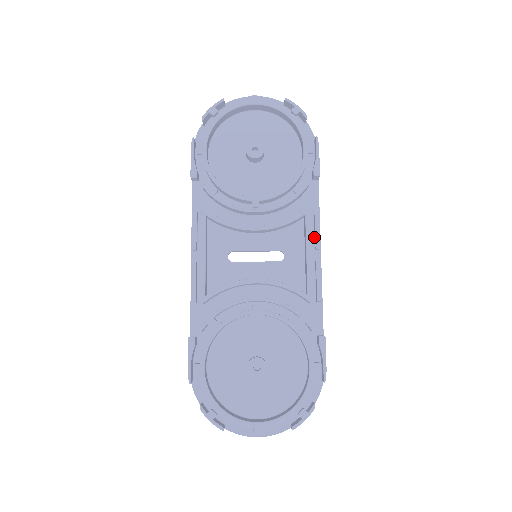
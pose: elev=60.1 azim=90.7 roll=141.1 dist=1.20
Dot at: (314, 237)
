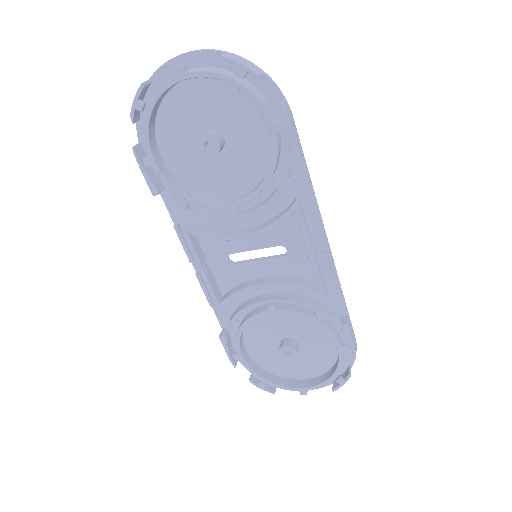
Dot at: (314, 226)
